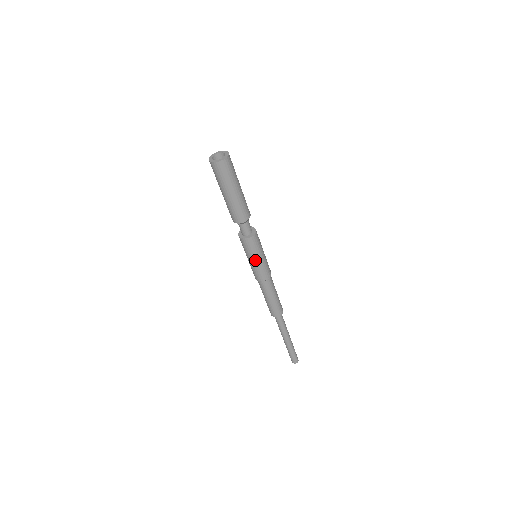
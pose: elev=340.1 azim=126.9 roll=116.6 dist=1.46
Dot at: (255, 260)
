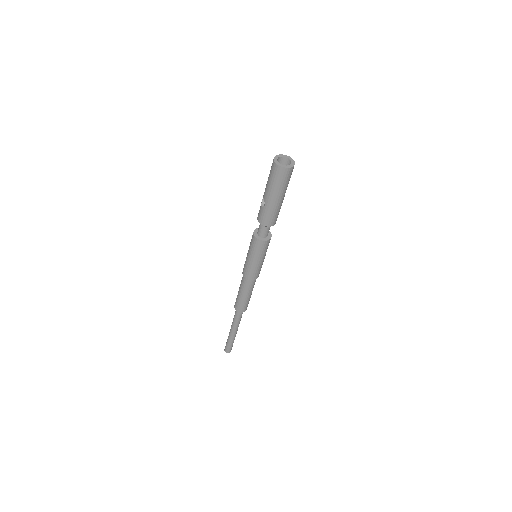
Dot at: (262, 260)
